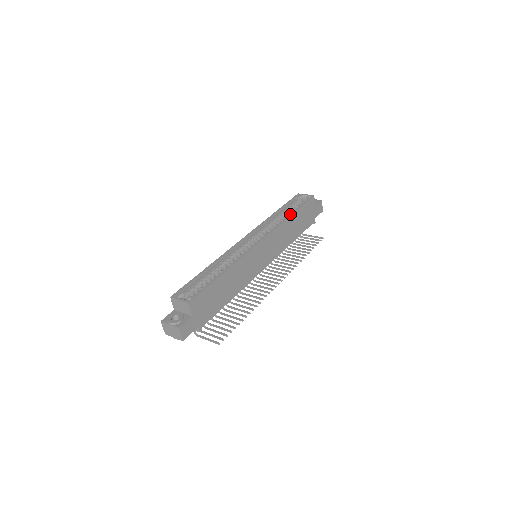
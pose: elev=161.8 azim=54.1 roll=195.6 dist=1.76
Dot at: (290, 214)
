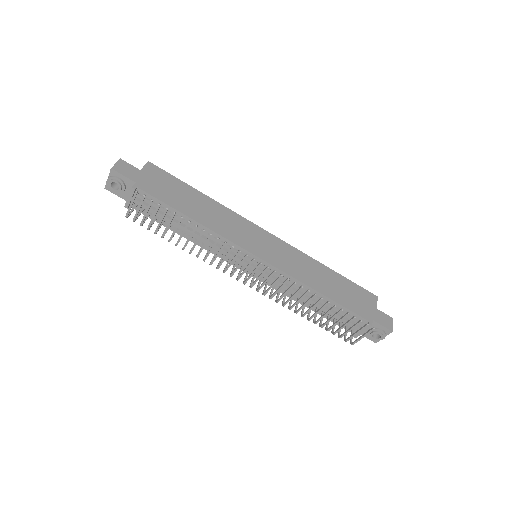
Dot at: (327, 268)
